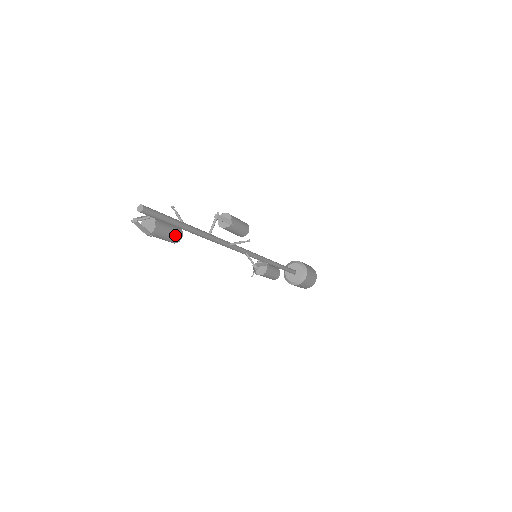
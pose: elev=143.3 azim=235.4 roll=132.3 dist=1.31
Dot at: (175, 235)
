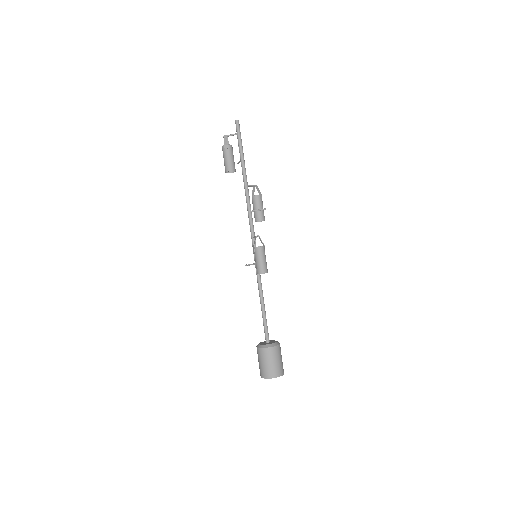
Dot at: (233, 164)
